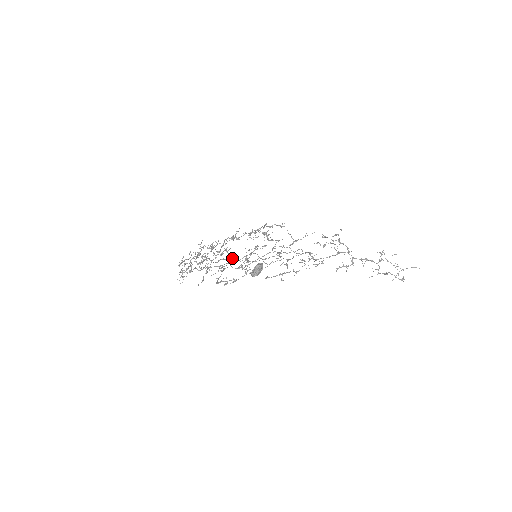
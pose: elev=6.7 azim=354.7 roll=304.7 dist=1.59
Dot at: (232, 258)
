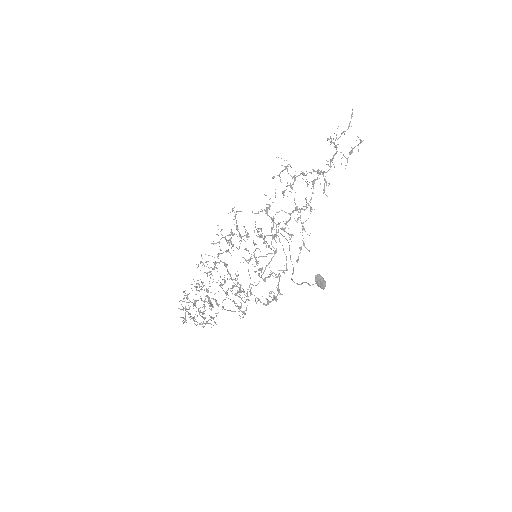
Dot at: occluded
